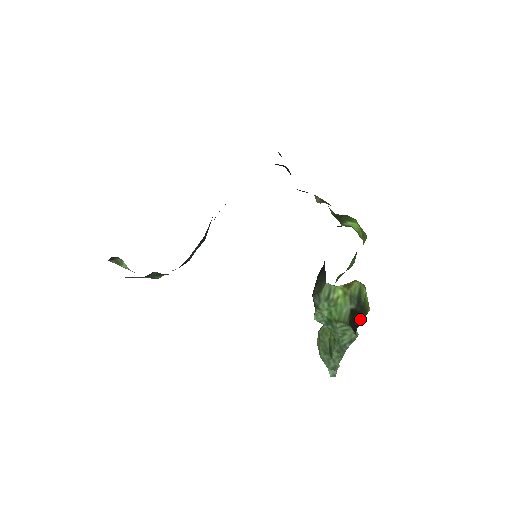
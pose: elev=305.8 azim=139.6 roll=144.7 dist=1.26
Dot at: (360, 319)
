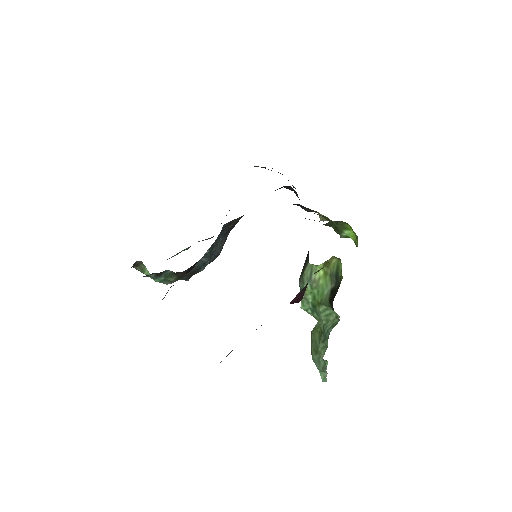
Dot at: (336, 292)
